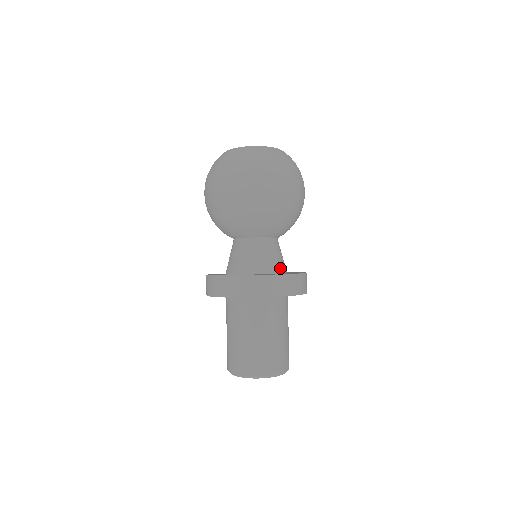
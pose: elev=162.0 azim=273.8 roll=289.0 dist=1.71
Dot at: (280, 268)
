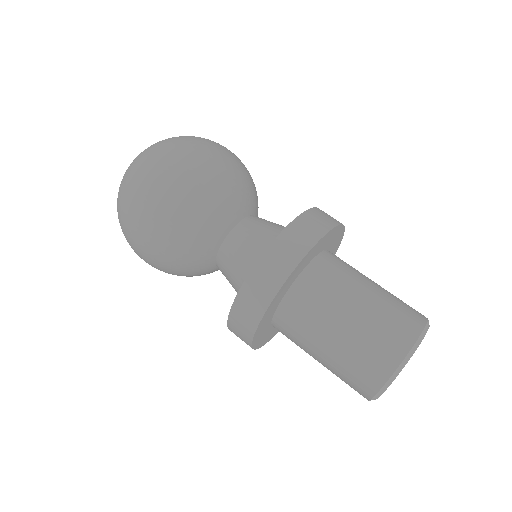
Dot at: occluded
